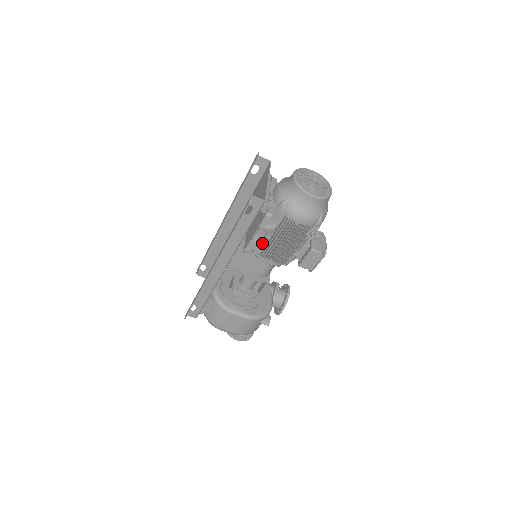
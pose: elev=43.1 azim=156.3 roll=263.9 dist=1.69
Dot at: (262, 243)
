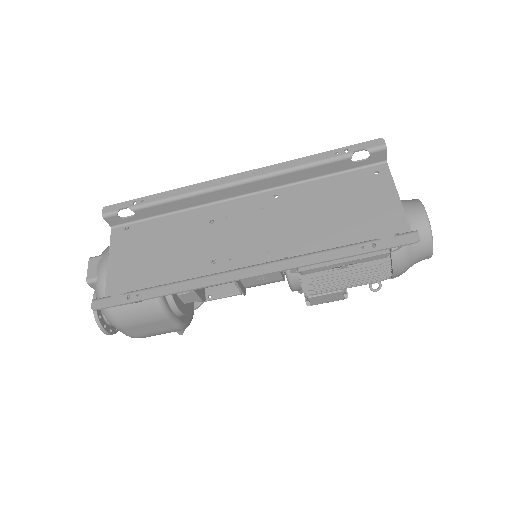
Dot at: occluded
